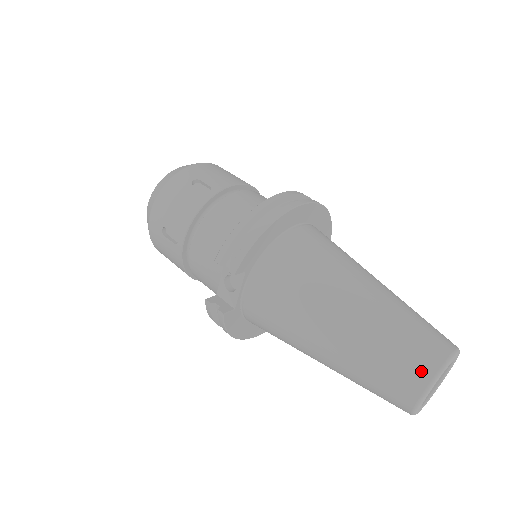
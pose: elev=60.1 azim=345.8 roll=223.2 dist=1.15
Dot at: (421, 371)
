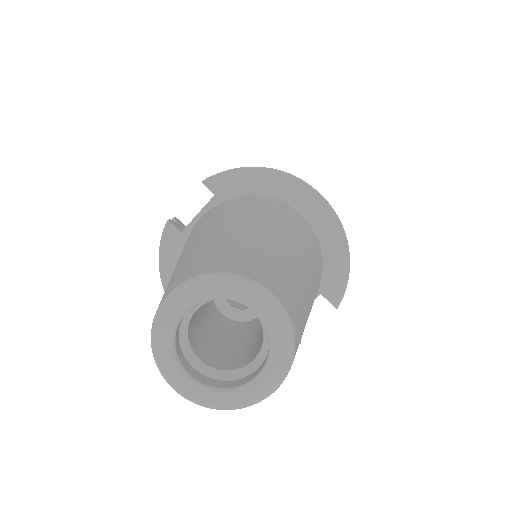
Dot at: (208, 266)
